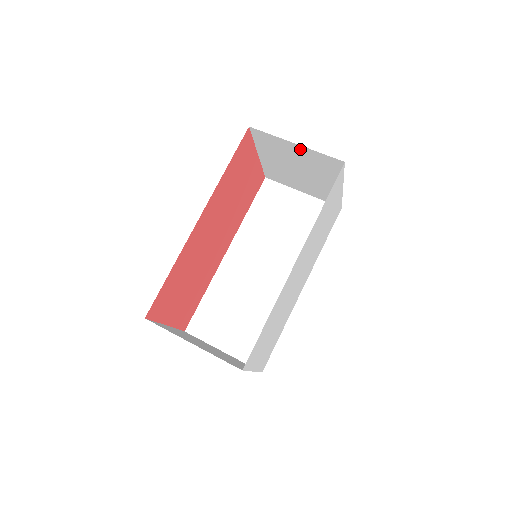
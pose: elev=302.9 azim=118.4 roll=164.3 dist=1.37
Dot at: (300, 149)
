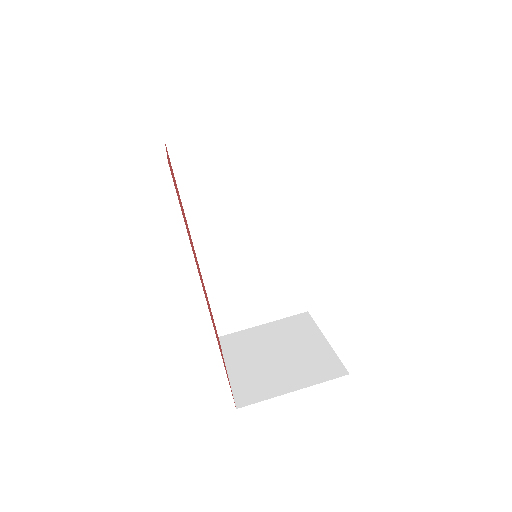
Dot at: occluded
